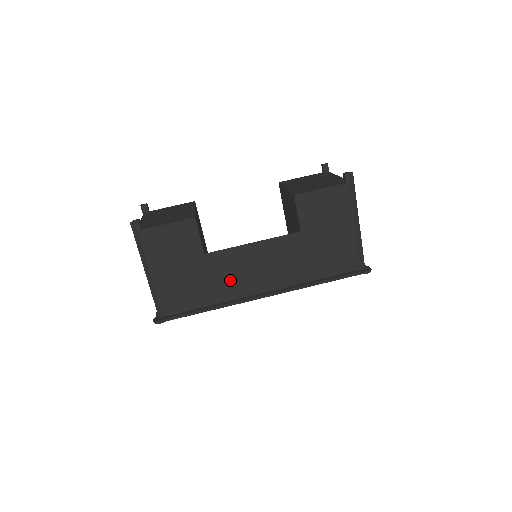
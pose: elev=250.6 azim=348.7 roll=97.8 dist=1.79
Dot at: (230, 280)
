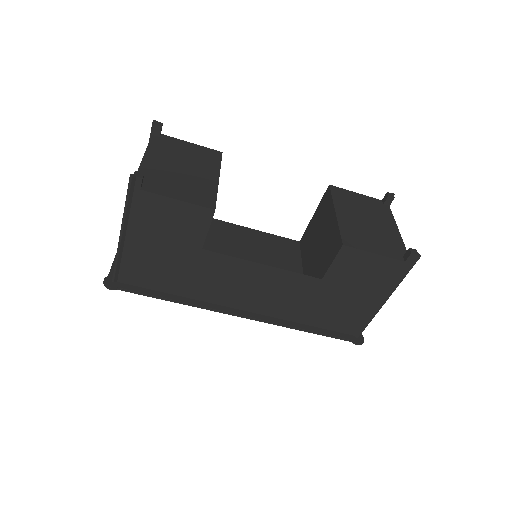
Dot at: (215, 284)
